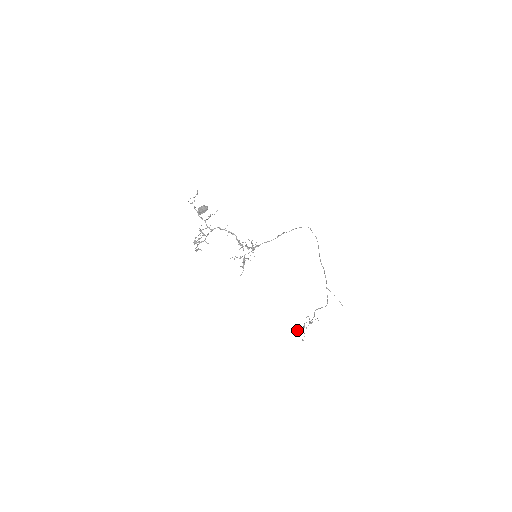
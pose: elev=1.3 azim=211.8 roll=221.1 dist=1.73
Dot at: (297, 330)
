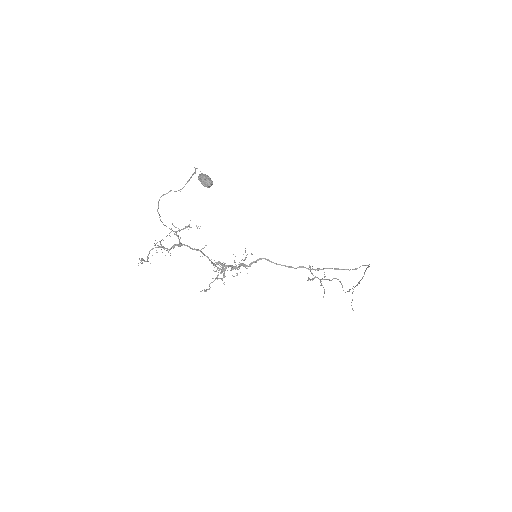
Dot at: occluded
